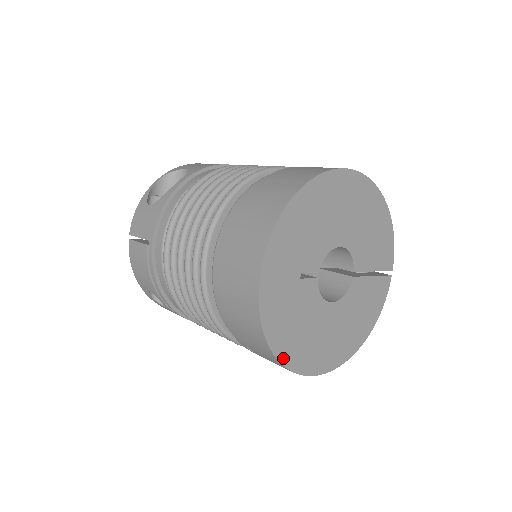
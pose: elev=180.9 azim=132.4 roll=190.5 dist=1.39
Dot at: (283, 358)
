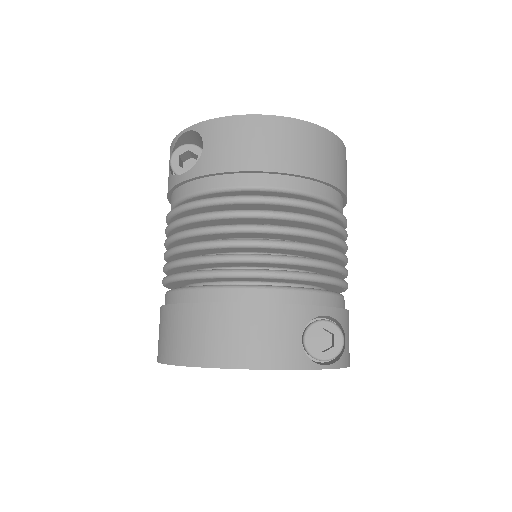
Dot at: occluded
